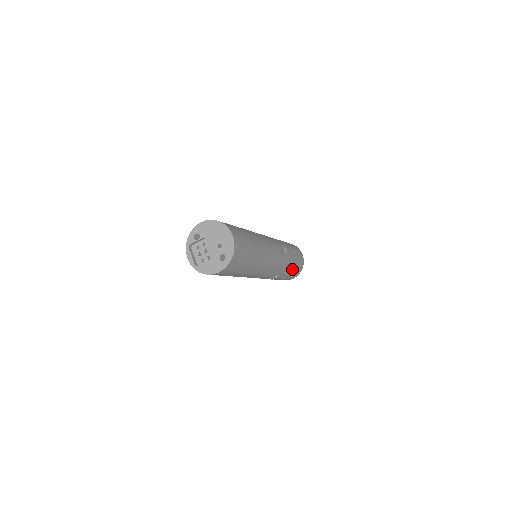
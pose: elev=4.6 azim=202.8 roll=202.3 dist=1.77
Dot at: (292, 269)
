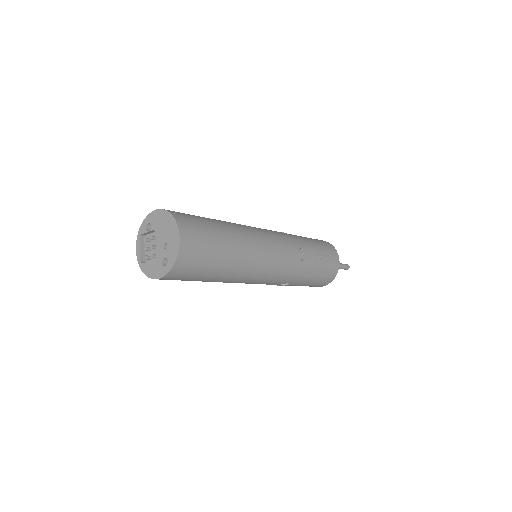
Dot at: (313, 278)
